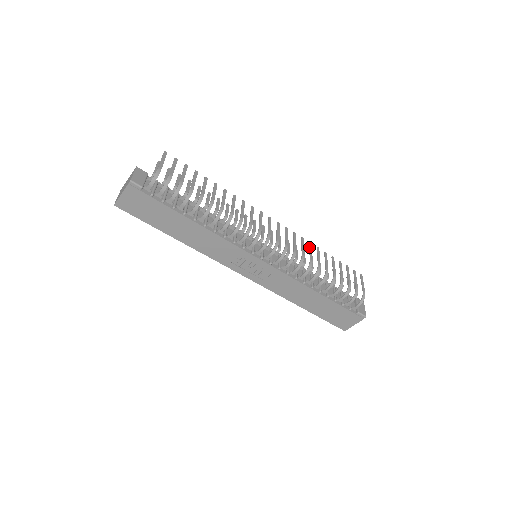
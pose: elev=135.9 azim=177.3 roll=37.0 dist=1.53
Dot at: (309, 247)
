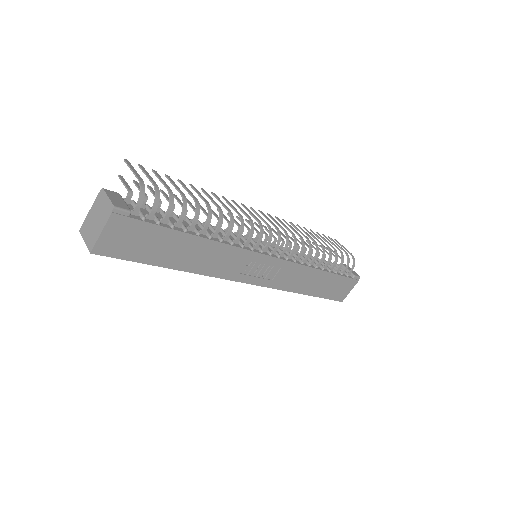
Dot at: (294, 227)
